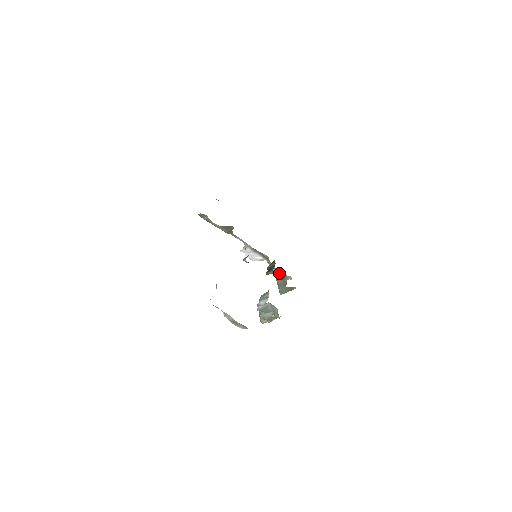
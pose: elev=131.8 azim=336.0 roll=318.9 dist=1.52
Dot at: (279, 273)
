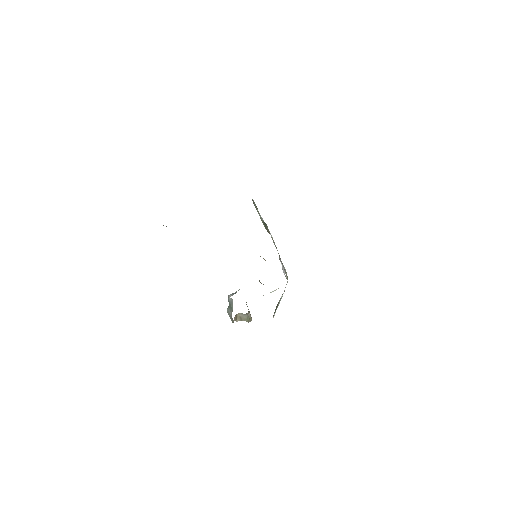
Dot at: (282, 296)
